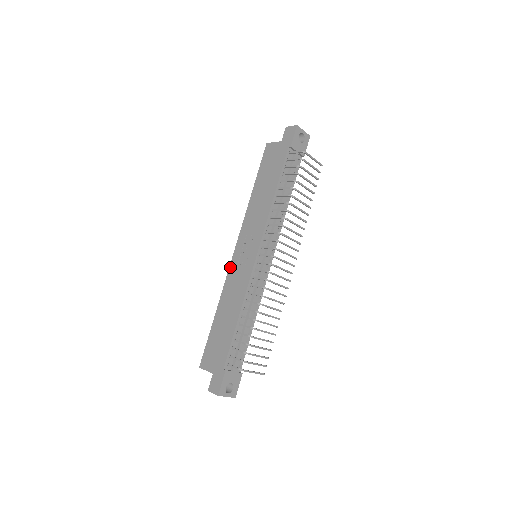
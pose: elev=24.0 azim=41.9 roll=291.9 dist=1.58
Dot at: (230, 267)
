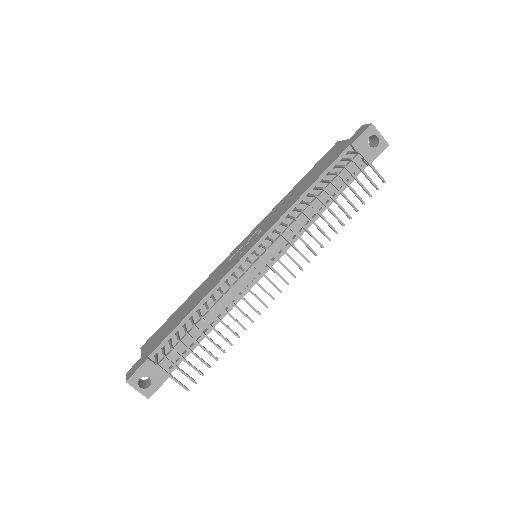
Dot at: (226, 258)
